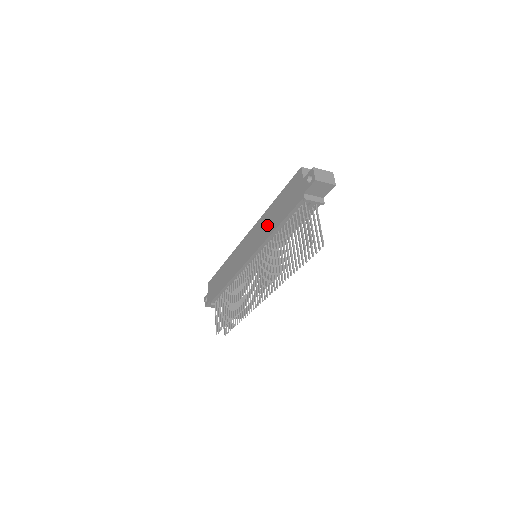
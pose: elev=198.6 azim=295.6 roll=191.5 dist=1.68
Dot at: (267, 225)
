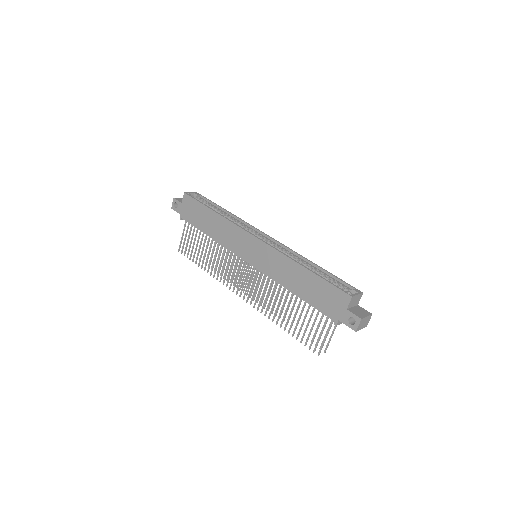
Dot at: (286, 275)
